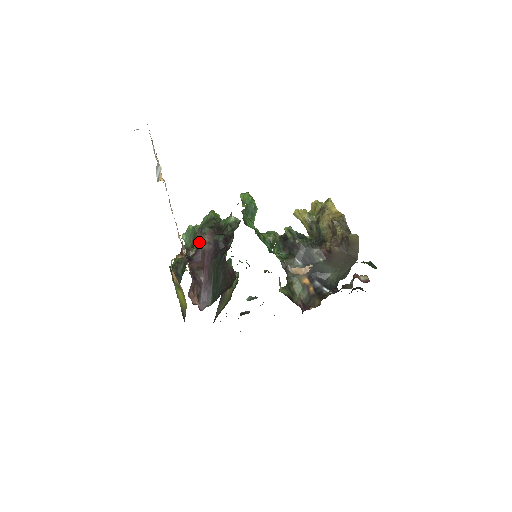
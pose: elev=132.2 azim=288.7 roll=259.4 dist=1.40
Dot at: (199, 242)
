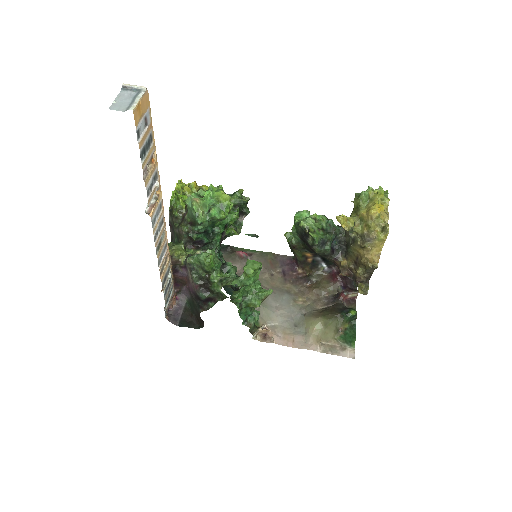
Dot at: (188, 268)
